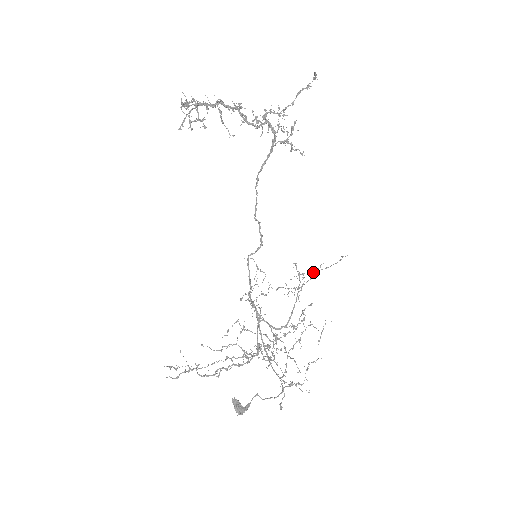
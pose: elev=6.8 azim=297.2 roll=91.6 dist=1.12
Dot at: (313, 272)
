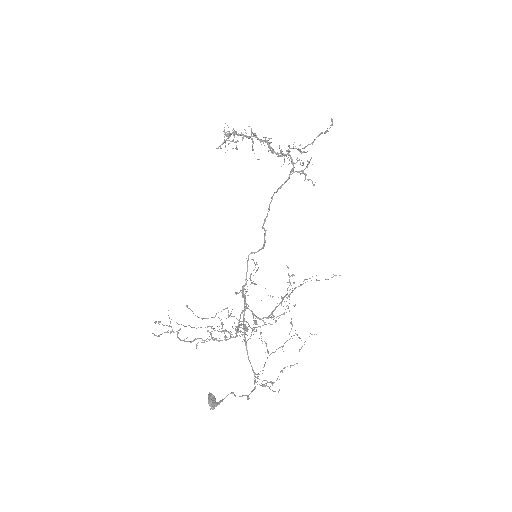
Dot at: (304, 280)
